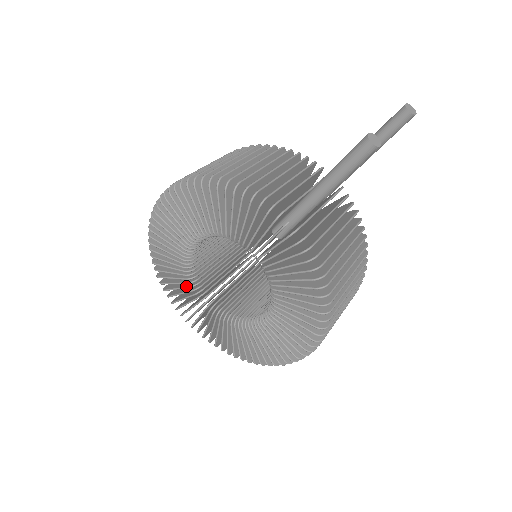
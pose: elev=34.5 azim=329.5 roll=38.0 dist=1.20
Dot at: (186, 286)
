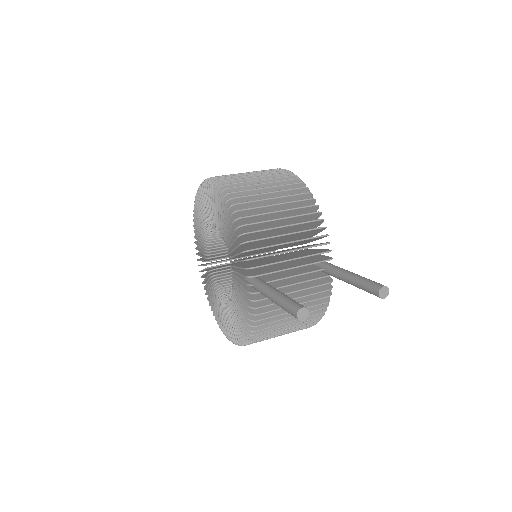
Dot at: (202, 235)
